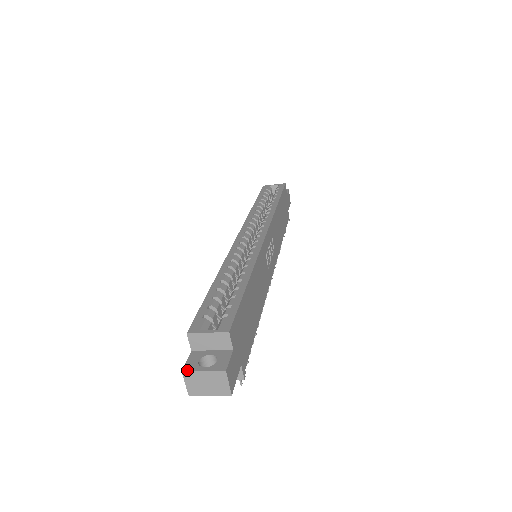
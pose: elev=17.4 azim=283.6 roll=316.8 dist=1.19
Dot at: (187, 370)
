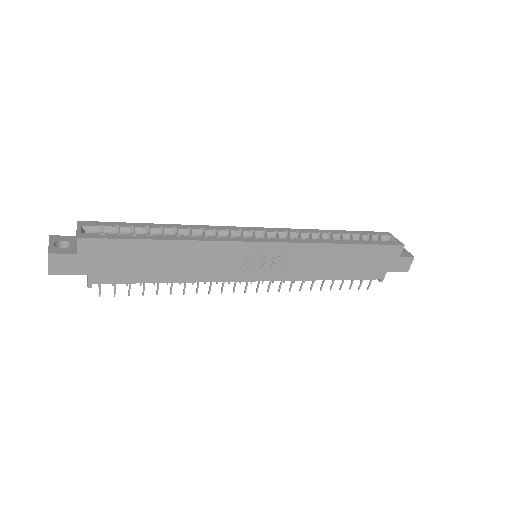
Dot at: (50, 237)
